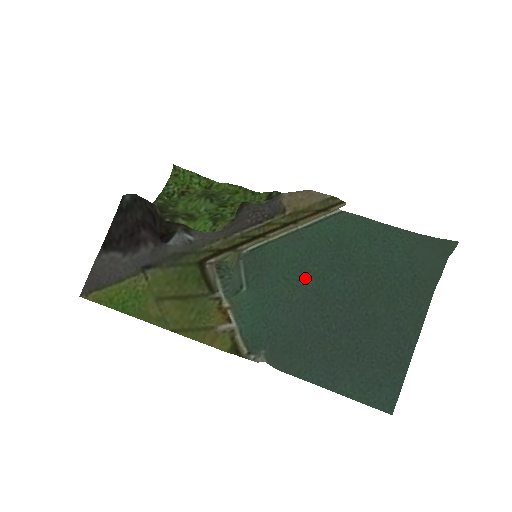
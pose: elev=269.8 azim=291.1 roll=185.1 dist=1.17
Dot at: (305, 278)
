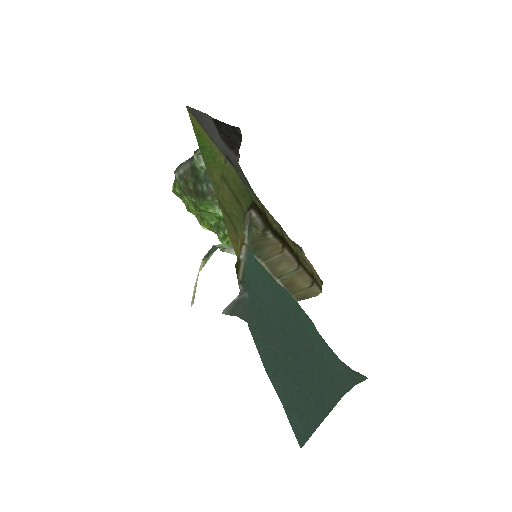
Dot at: (280, 300)
